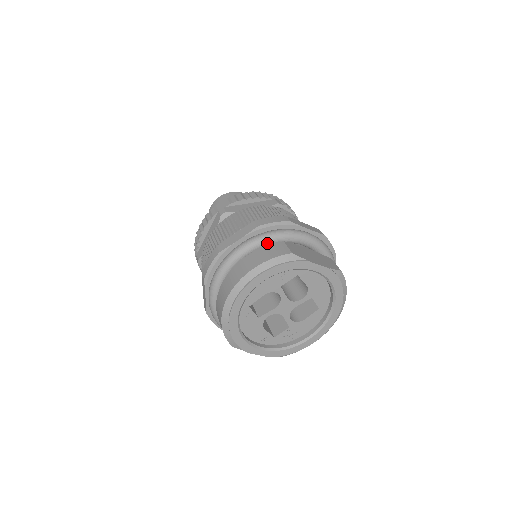
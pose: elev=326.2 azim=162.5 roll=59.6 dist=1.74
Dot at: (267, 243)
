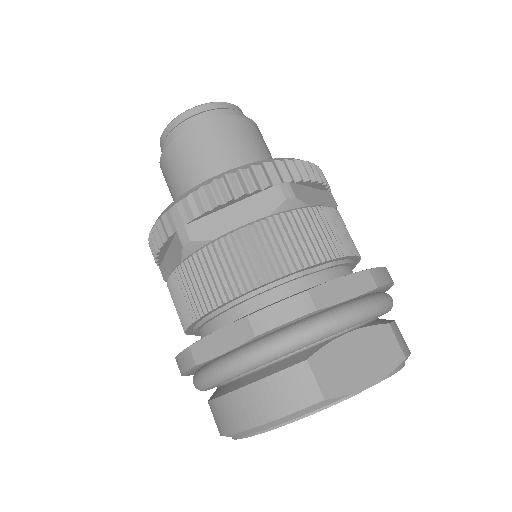
Dot at: occluded
